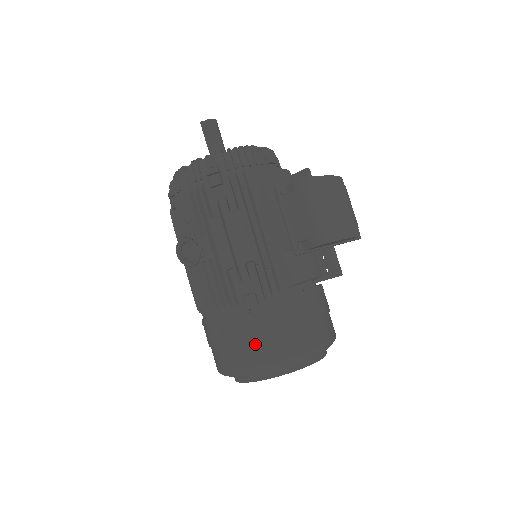
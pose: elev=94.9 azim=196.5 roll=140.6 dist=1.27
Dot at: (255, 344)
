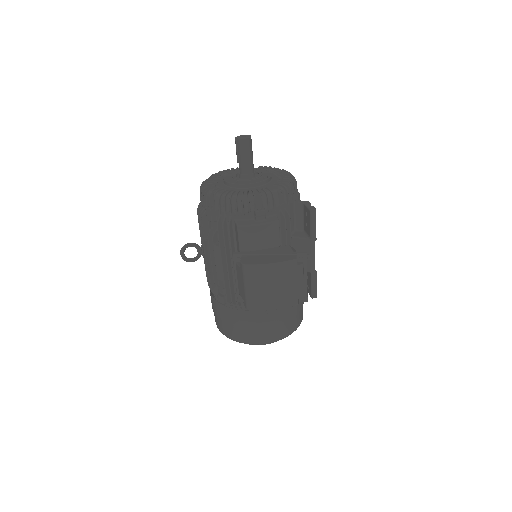
Dot at: (220, 321)
